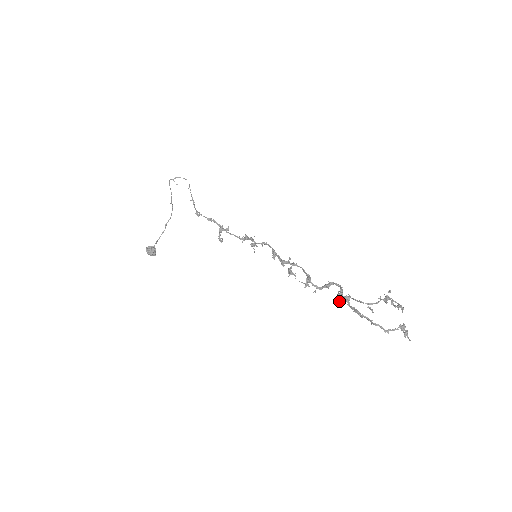
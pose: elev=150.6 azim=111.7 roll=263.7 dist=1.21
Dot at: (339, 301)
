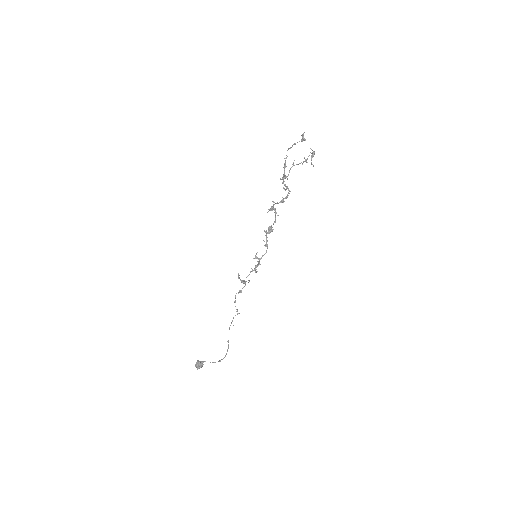
Dot at: occluded
